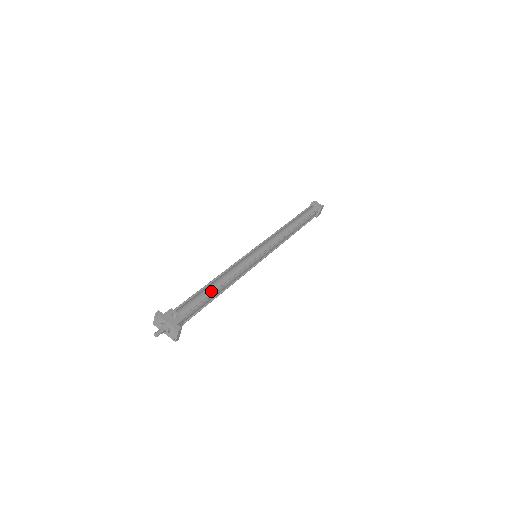
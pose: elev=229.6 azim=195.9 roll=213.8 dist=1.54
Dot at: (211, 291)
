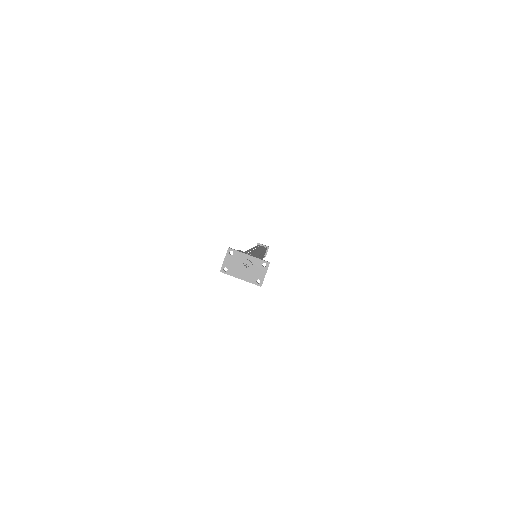
Dot at: (256, 255)
